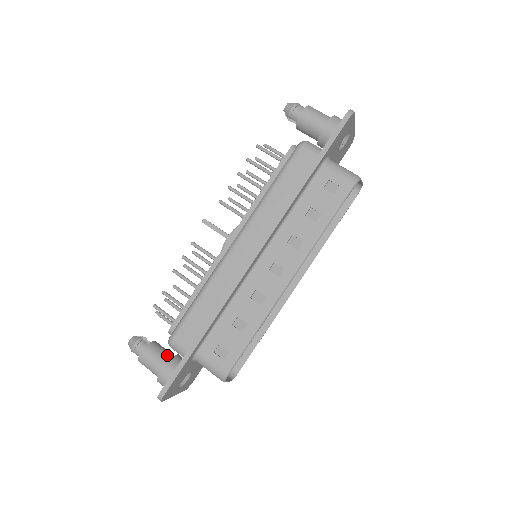
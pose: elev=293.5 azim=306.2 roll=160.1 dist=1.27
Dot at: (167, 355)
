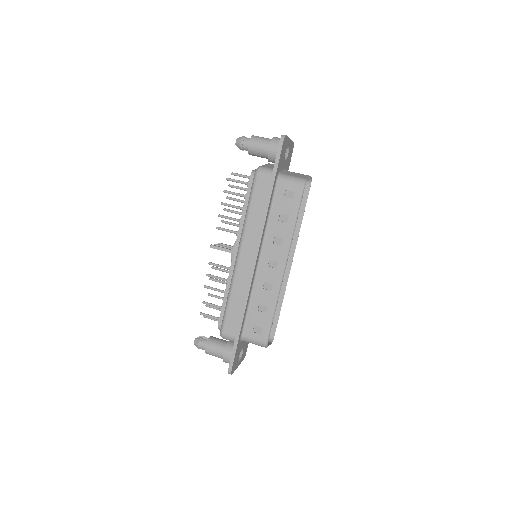
Dot at: (223, 343)
